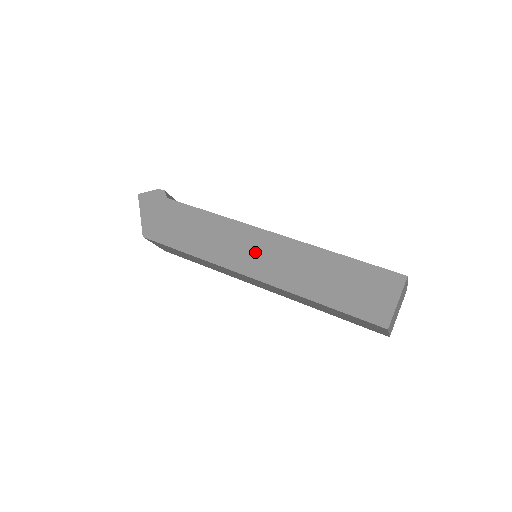
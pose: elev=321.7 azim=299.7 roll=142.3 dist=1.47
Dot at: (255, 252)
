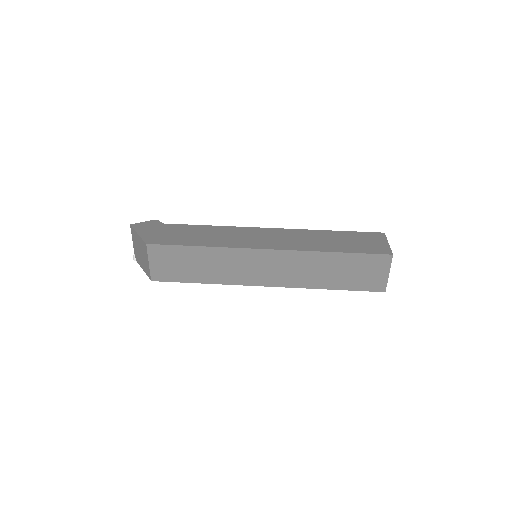
Dot at: (264, 238)
